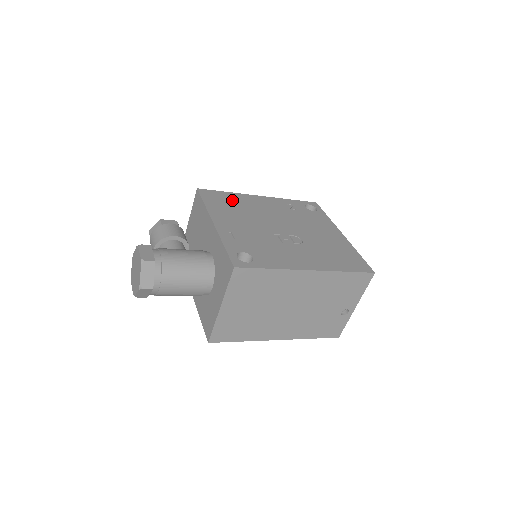
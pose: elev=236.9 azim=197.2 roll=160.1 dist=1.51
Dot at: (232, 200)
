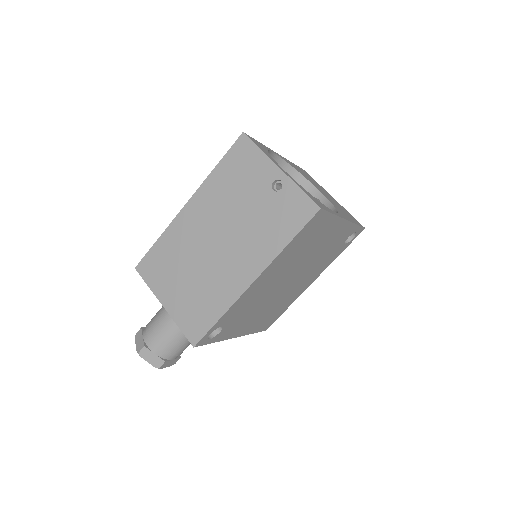
Dot at: occluded
